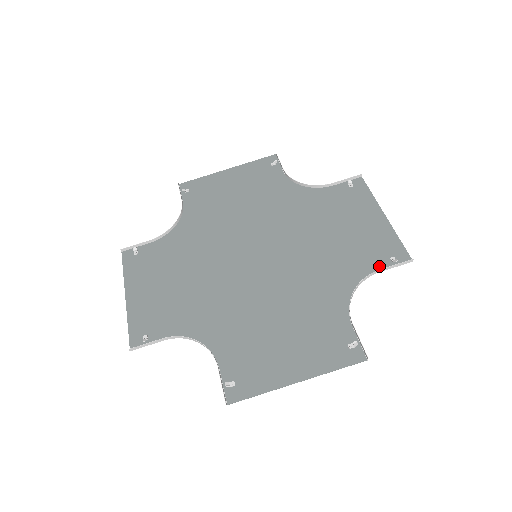
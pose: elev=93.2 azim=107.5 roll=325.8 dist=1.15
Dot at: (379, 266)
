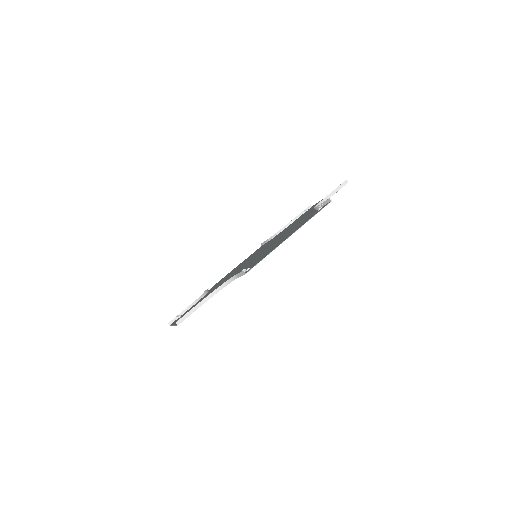
Dot at: (329, 197)
